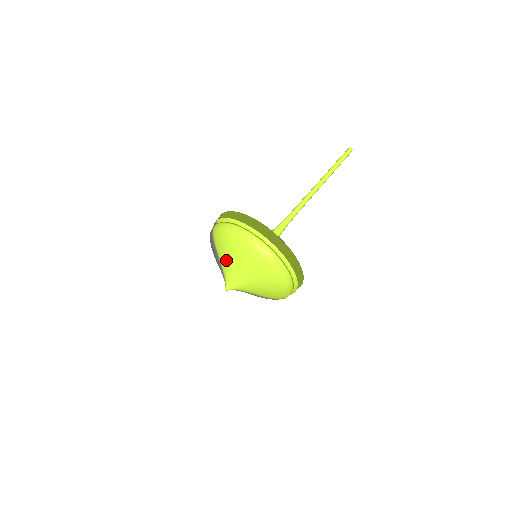
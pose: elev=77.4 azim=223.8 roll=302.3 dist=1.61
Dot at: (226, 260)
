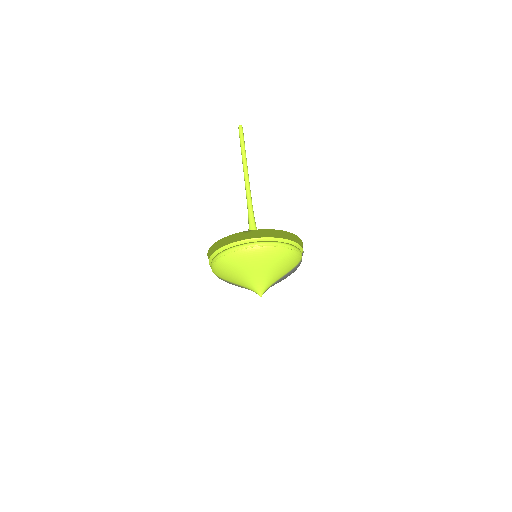
Dot at: (238, 281)
